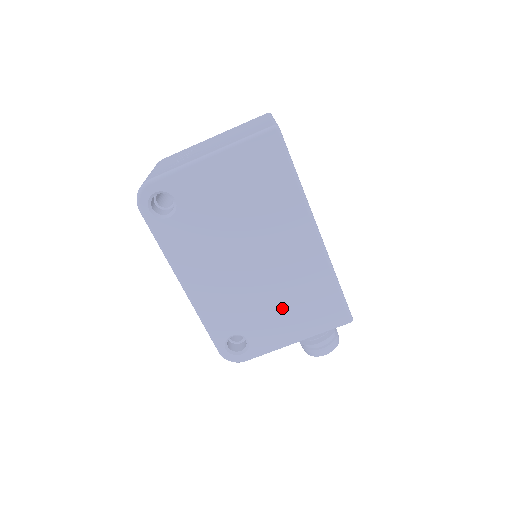
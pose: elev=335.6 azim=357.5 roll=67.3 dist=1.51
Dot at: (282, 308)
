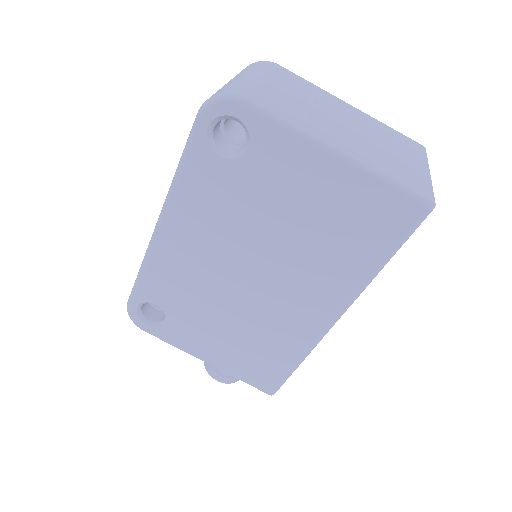
Dot at: (228, 332)
